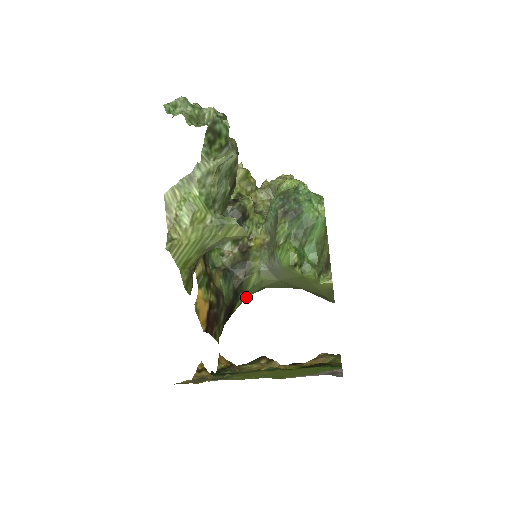
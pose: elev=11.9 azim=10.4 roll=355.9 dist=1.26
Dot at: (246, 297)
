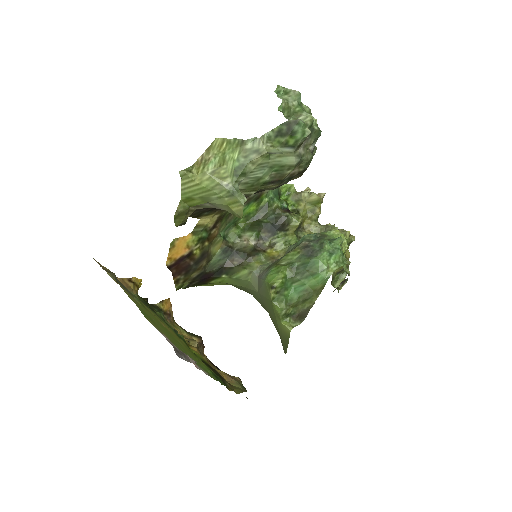
Dot at: (228, 282)
